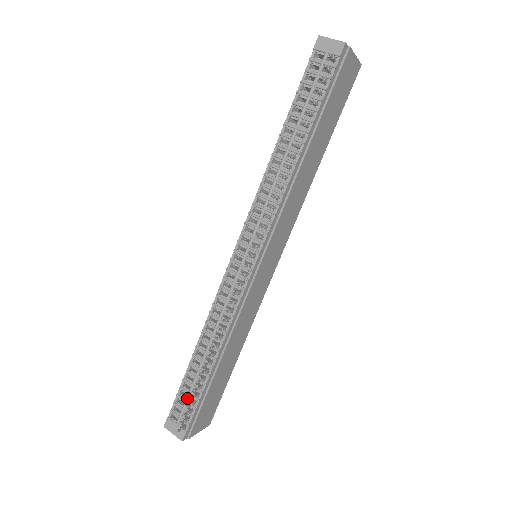
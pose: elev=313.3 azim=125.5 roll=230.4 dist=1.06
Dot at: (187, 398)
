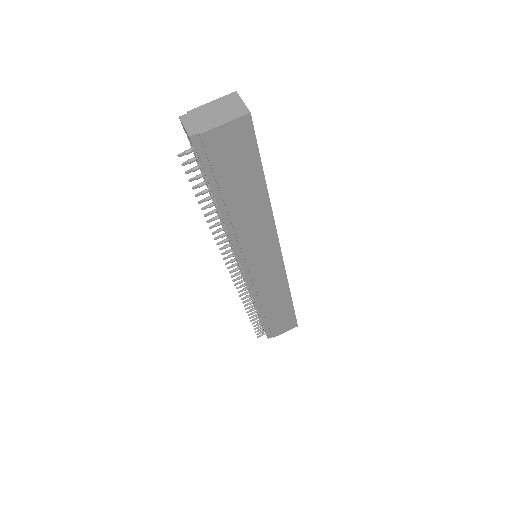
Dot at: occluded
